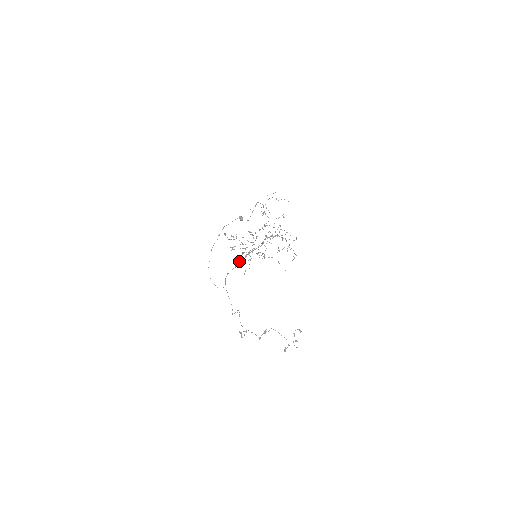
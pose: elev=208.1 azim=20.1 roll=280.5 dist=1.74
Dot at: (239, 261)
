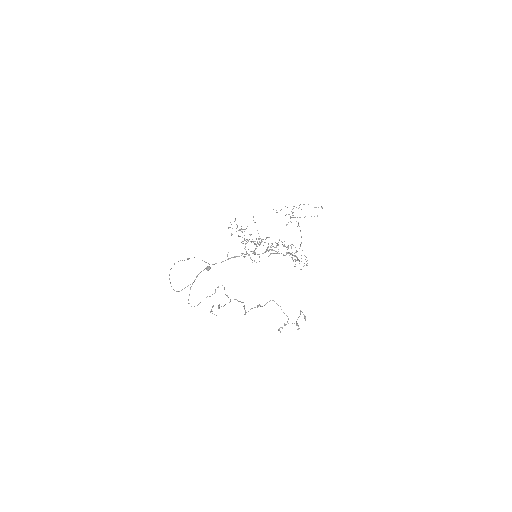
Dot at: (231, 257)
